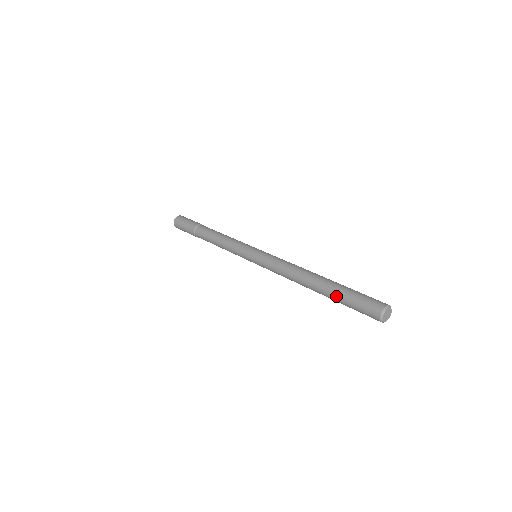
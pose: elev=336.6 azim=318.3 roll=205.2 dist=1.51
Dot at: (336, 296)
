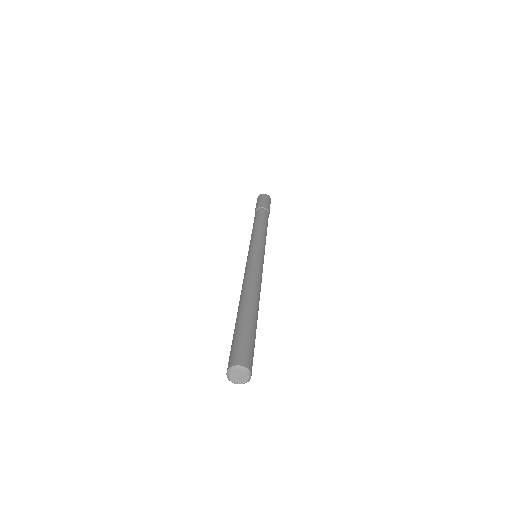
Dot at: (234, 330)
